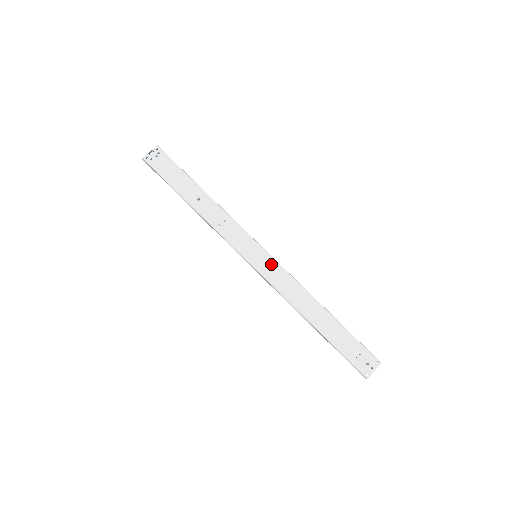
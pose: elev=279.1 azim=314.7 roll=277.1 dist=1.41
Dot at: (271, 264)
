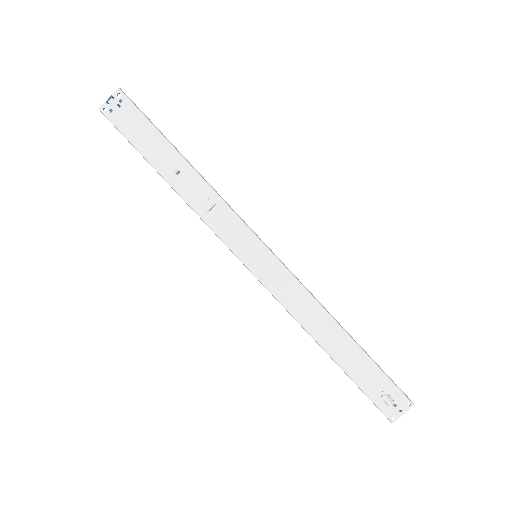
Dot at: (276, 269)
